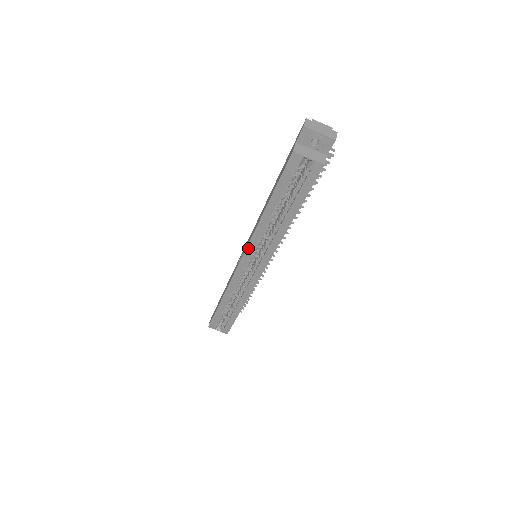
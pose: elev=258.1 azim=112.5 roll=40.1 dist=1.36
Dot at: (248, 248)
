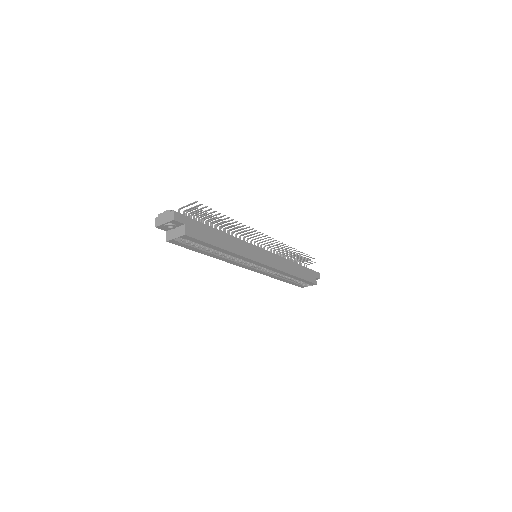
Dot at: (238, 265)
